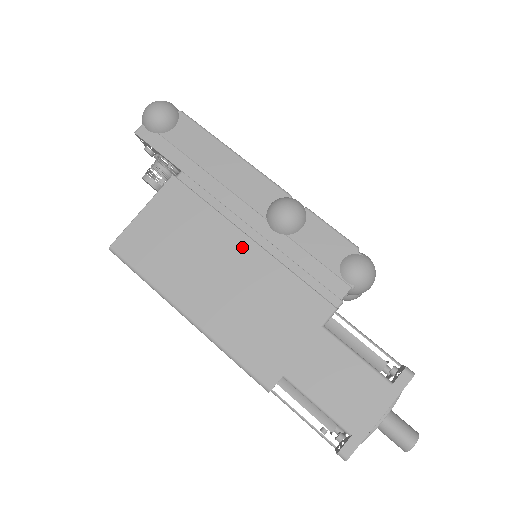
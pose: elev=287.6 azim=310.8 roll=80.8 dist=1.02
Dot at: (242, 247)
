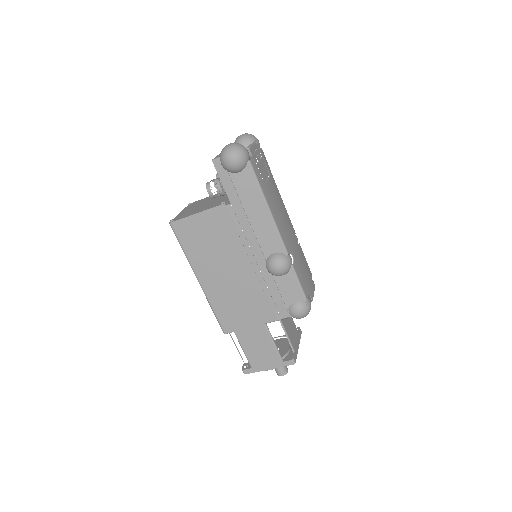
Dot at: (245, 267)
